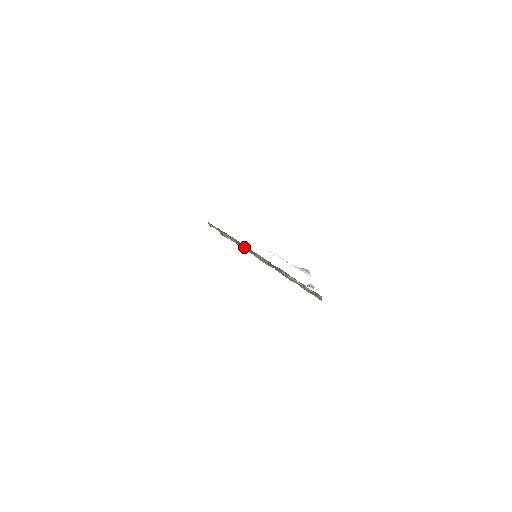
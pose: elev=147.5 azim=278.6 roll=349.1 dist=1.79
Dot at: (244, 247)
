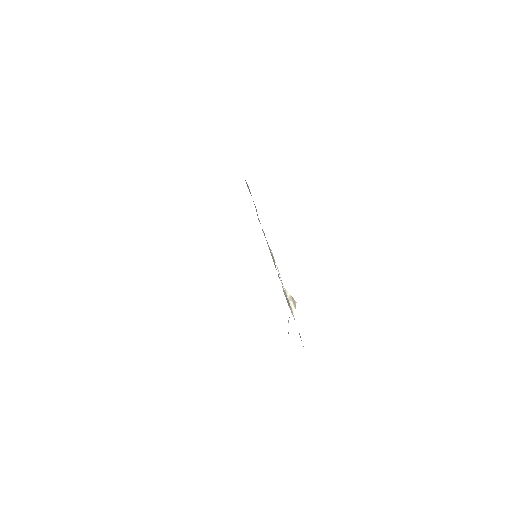
Dot at: occluded
